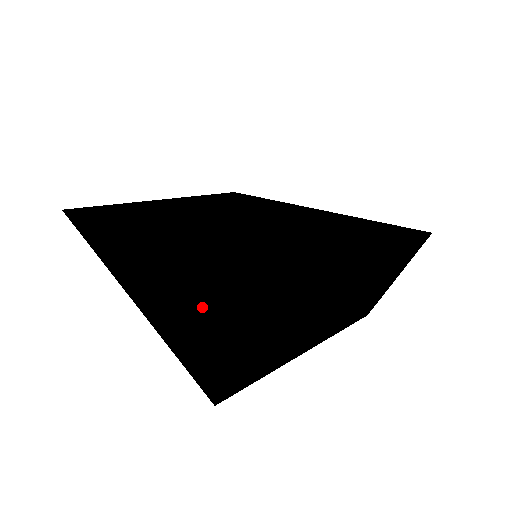
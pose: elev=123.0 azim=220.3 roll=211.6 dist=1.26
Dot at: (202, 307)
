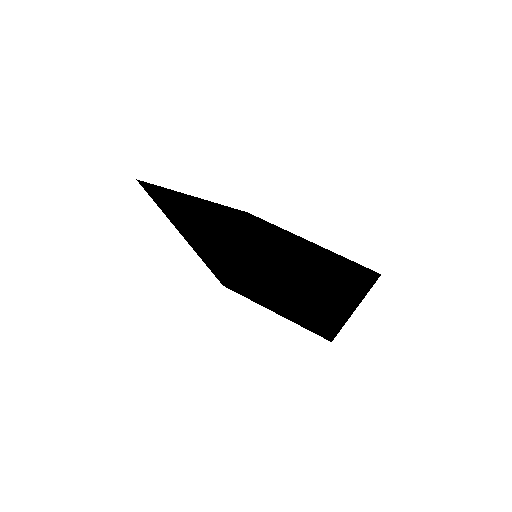
Dot at: occluded
